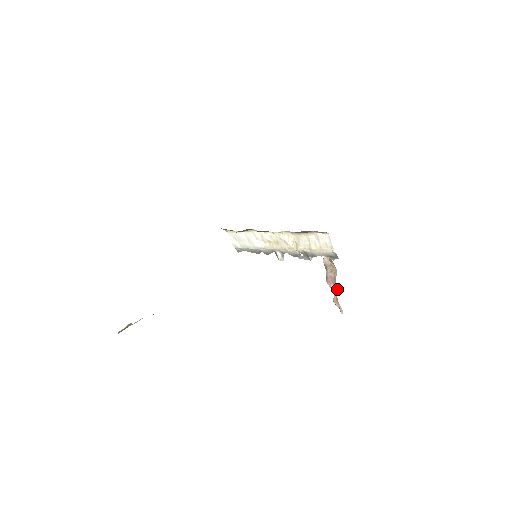
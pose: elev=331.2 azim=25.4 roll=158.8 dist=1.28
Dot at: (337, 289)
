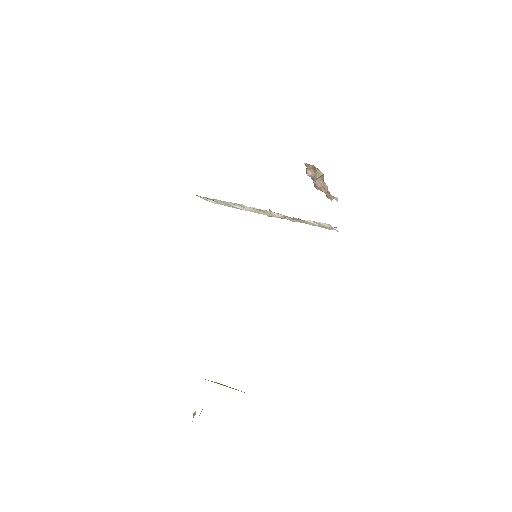
Dot at: occluded
